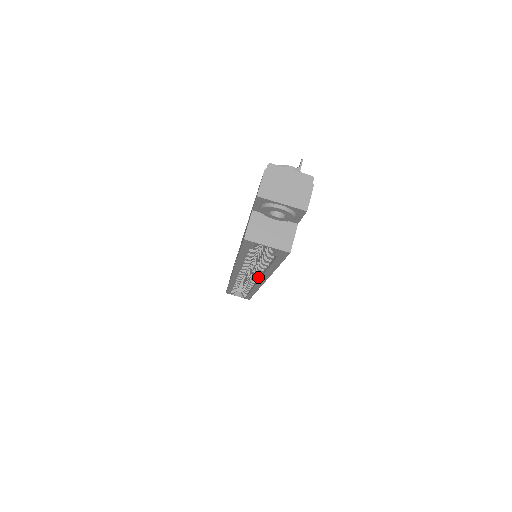
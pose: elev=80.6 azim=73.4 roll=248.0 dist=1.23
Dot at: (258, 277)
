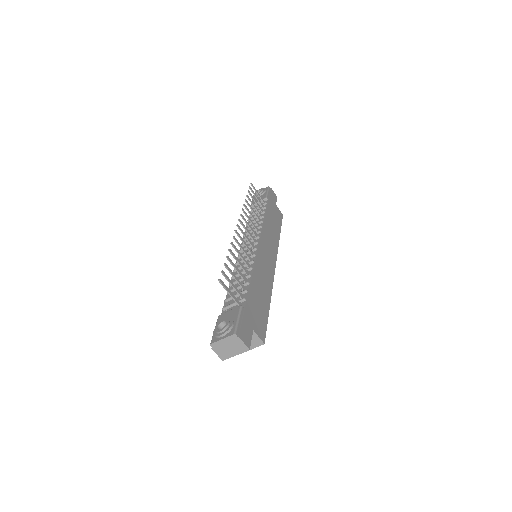
Dot at: occluded
